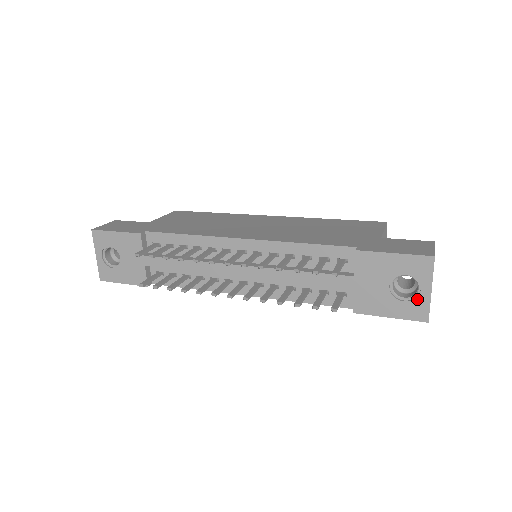
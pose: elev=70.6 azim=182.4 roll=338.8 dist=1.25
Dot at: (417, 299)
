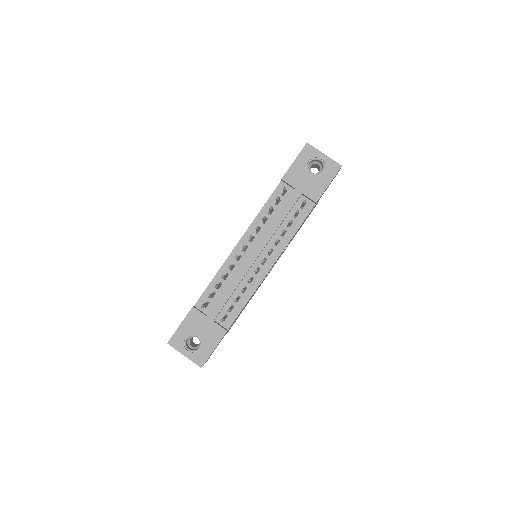
Dot at: (326, 164)
